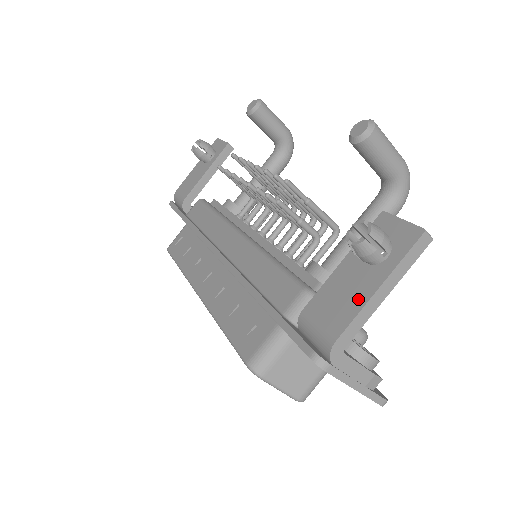
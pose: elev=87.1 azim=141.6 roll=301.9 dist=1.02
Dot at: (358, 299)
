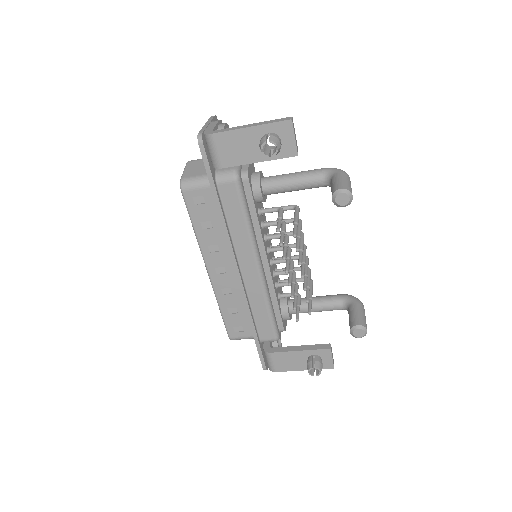
Dot at: (294, 368)
